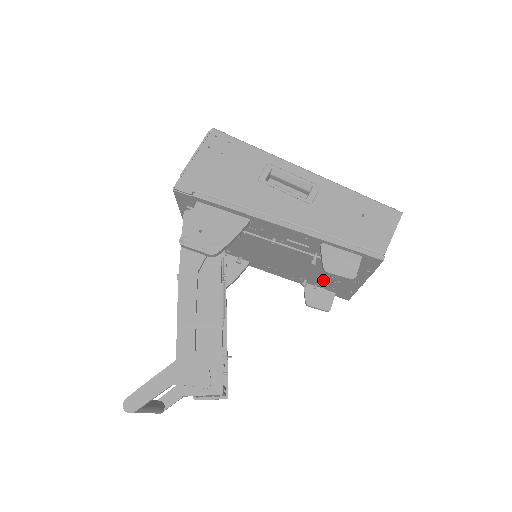
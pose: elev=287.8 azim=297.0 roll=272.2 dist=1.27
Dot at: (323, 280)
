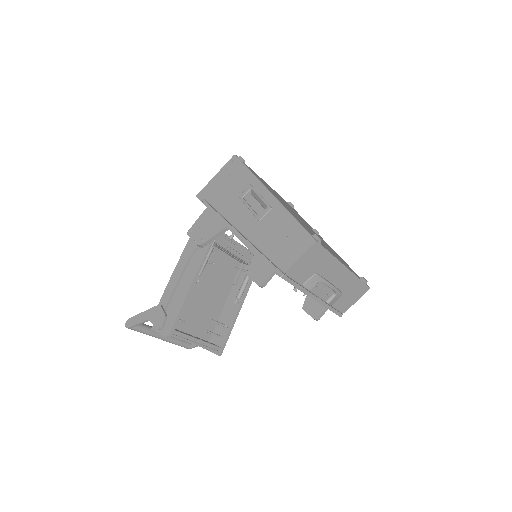
Dot at: occluded
